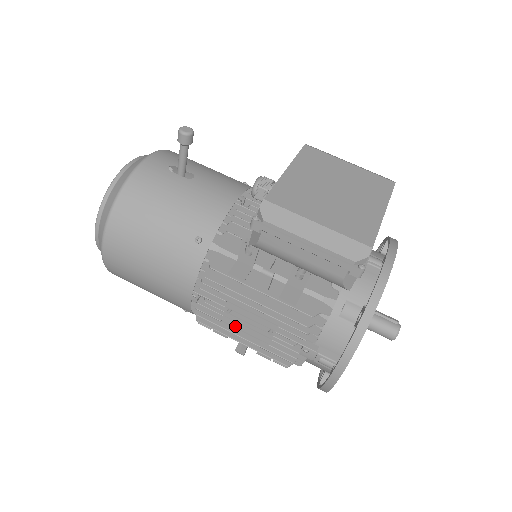
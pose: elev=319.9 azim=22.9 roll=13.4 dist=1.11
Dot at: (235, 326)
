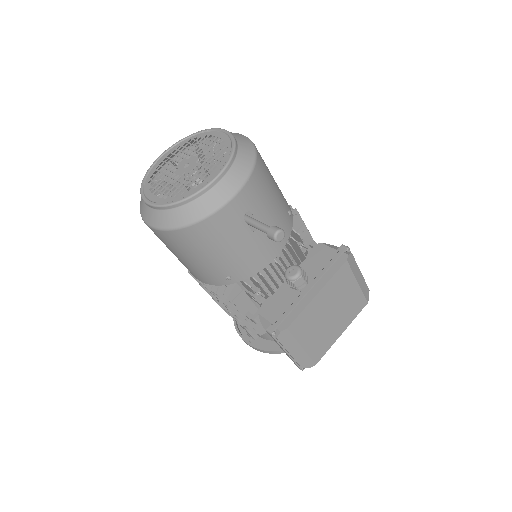
Dot at: occluded
